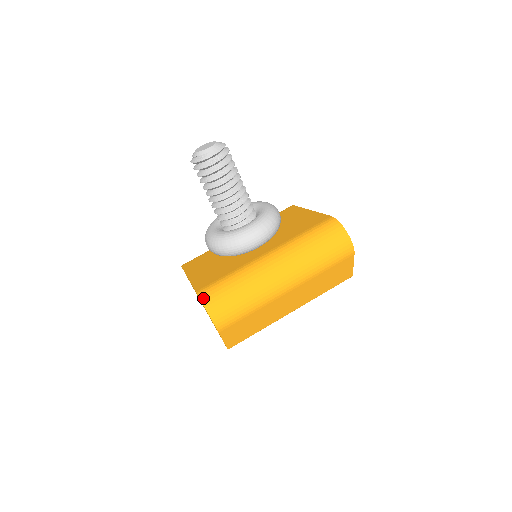
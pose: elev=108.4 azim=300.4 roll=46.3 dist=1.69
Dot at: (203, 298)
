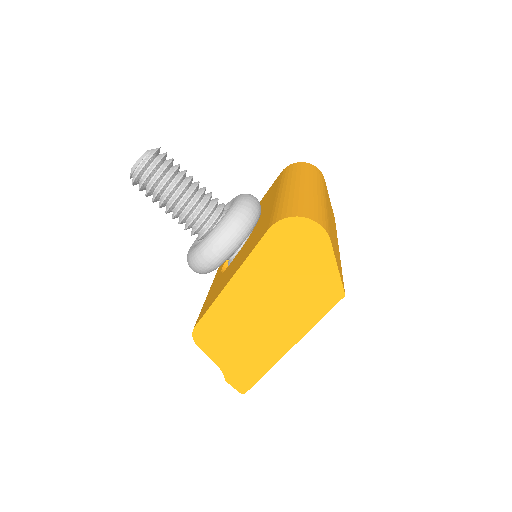
Dot at: (284, 217)
